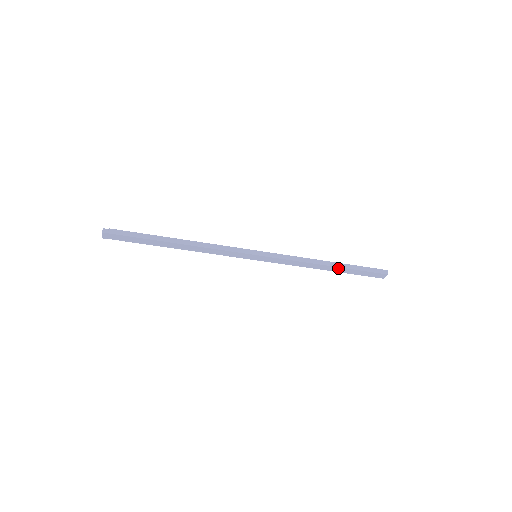
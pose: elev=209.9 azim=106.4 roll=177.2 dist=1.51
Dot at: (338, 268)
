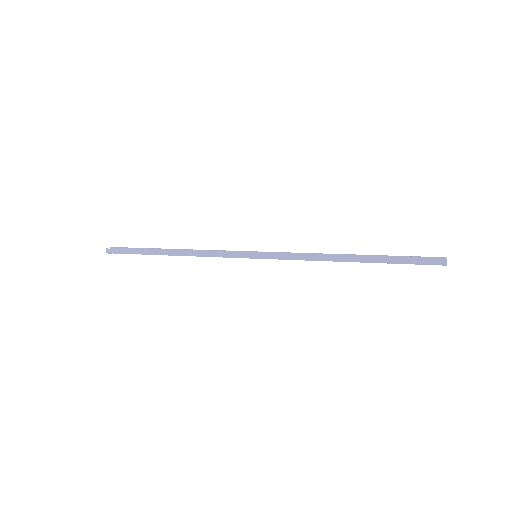
Dot at: (364, 262)
